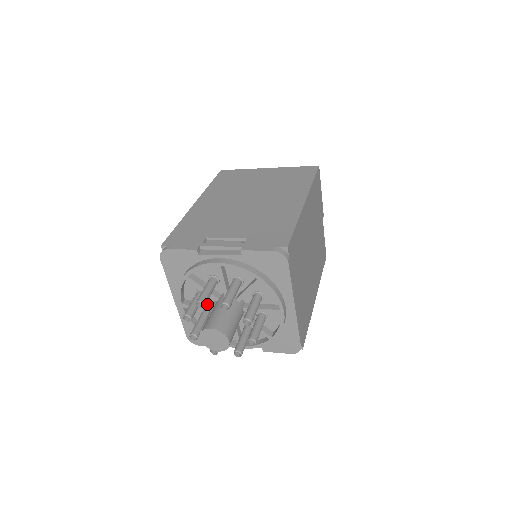
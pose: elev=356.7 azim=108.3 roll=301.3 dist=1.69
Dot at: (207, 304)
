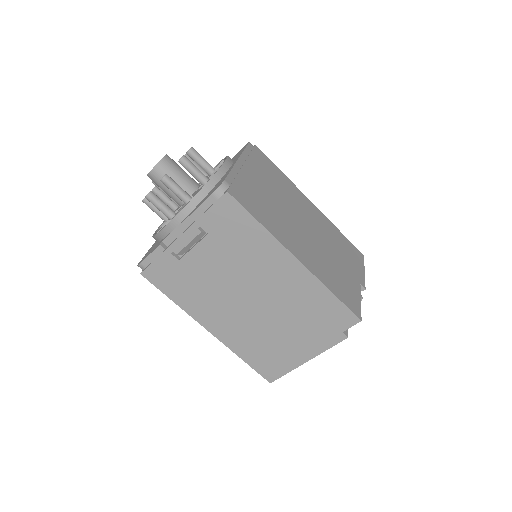
Dot at: occluded
